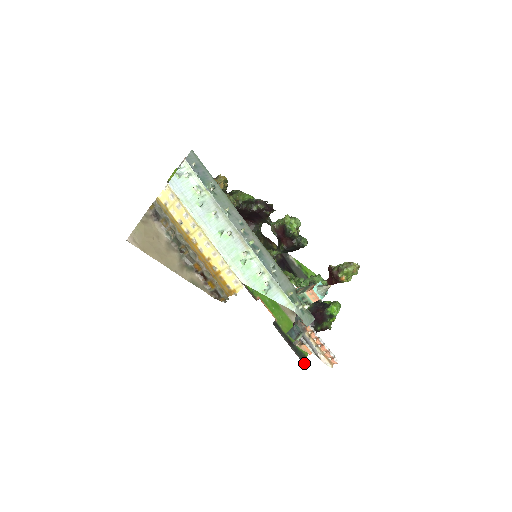
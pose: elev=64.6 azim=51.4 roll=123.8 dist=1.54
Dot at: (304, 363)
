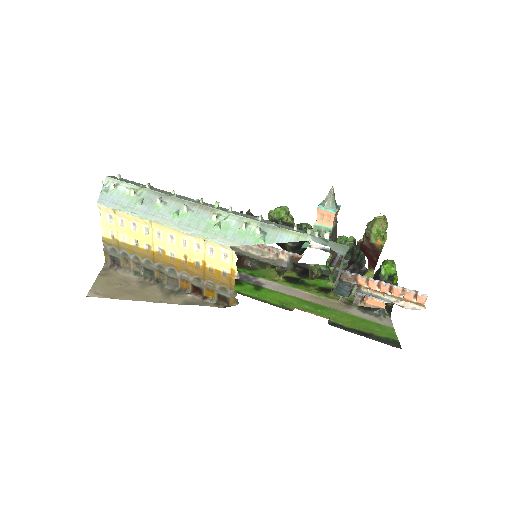
Dot at: occluded
